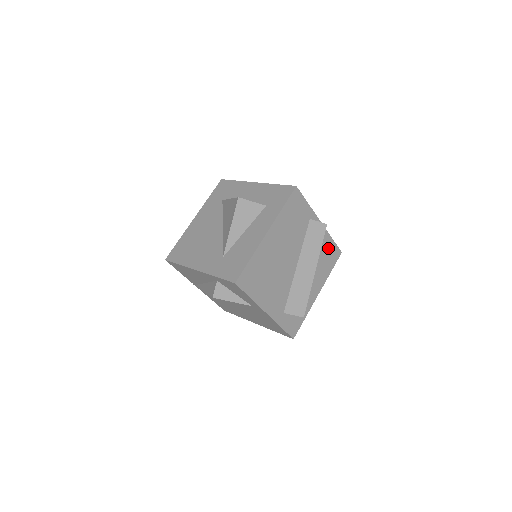
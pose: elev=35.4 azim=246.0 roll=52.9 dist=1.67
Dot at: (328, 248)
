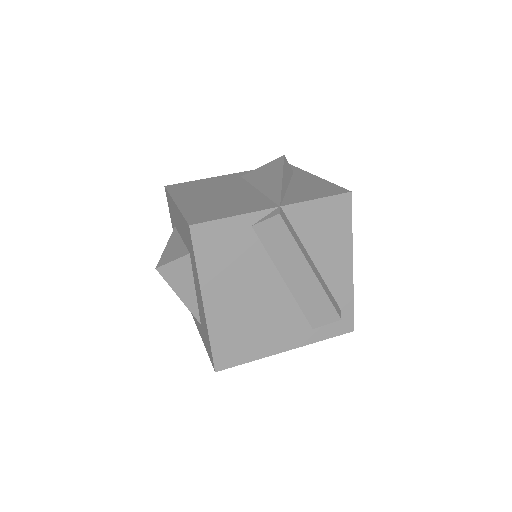
Dot at: (319, 214)
